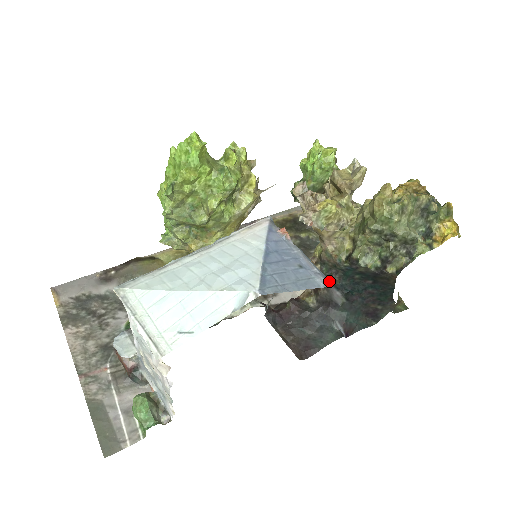
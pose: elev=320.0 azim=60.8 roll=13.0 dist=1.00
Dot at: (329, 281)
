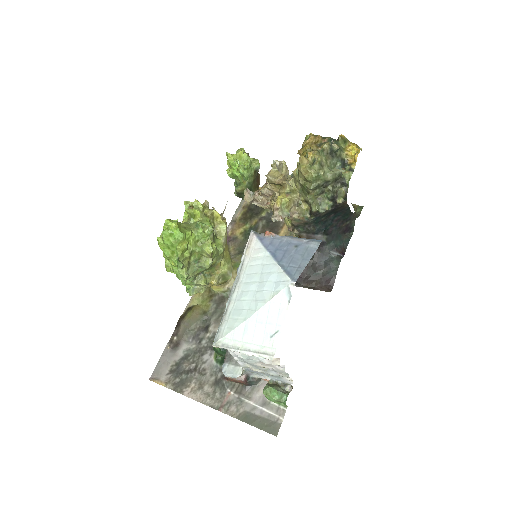
Dot at: (317, 241)
